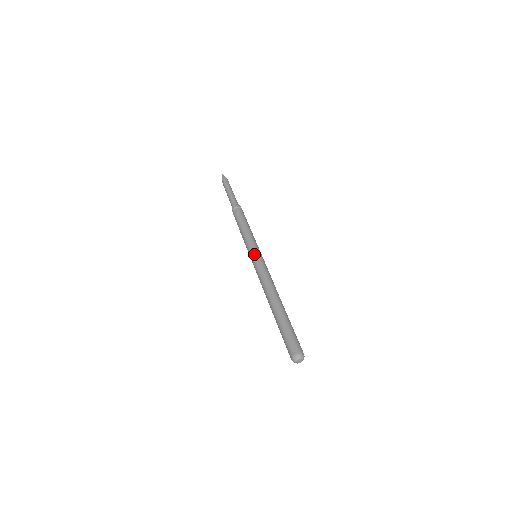
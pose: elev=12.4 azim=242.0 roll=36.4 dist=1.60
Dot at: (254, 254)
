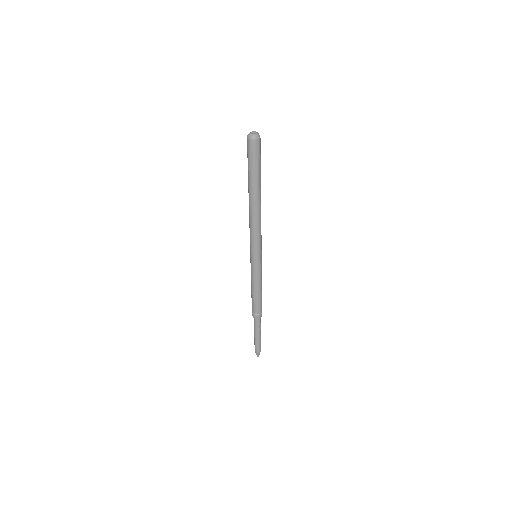
Dot at: occluded
